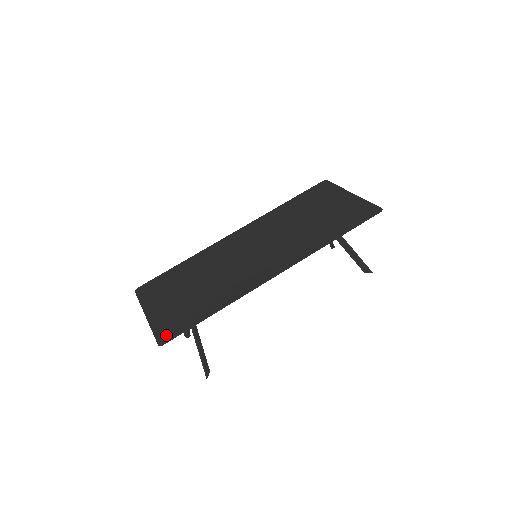
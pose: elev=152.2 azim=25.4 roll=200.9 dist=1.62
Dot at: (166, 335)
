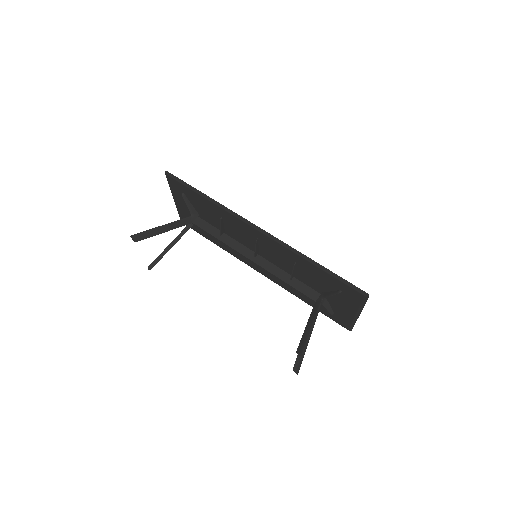
Dot at: occluded
